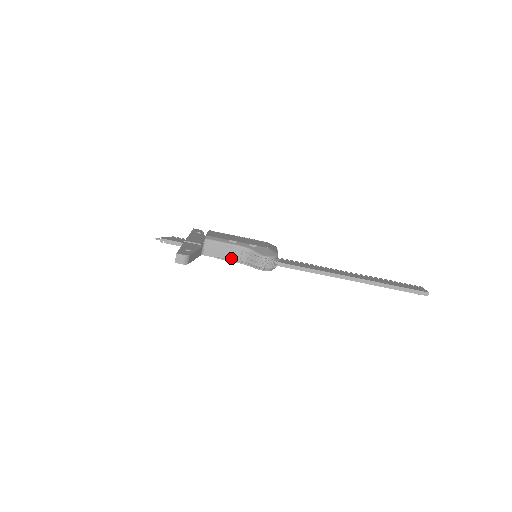
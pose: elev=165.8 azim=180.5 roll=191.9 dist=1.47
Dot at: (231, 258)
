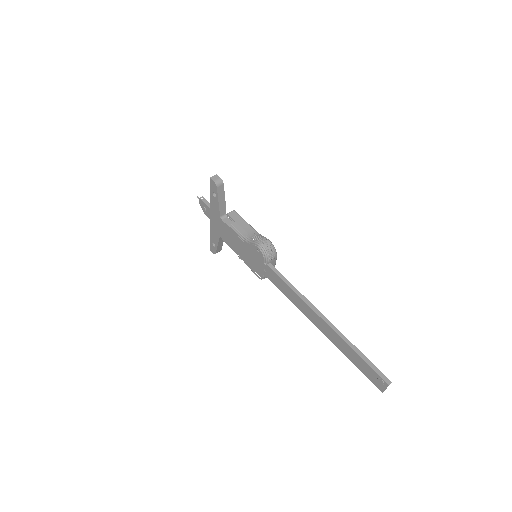
Dot at: (241, 231)
